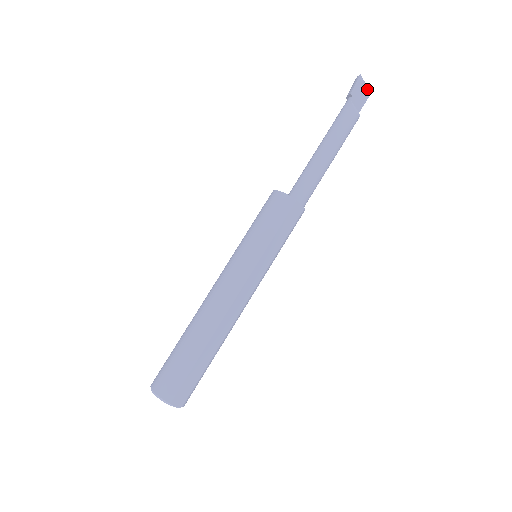
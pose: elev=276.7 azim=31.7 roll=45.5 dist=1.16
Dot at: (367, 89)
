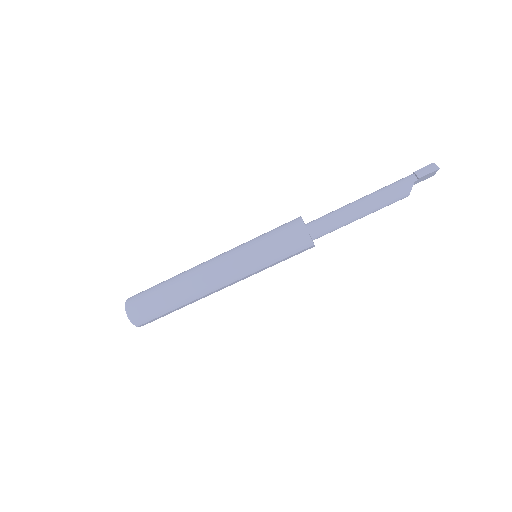
Dot at: (434, 174)
